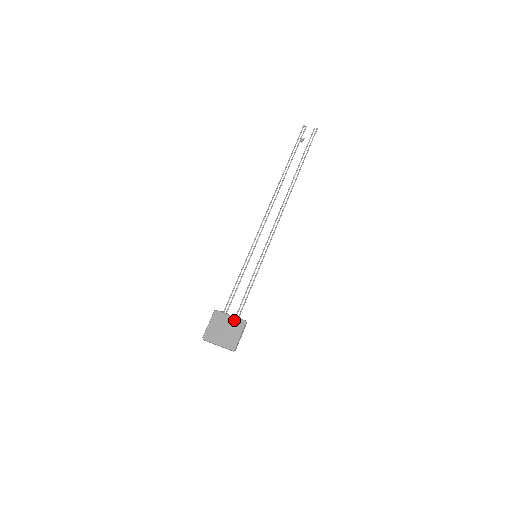
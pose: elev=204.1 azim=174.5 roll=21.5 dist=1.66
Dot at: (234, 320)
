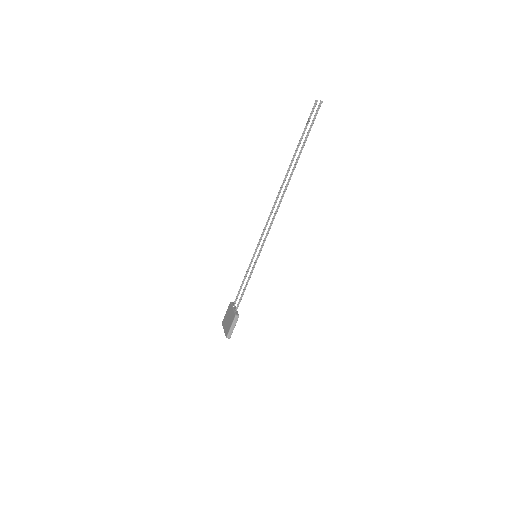
Dot at: (232, 313)
